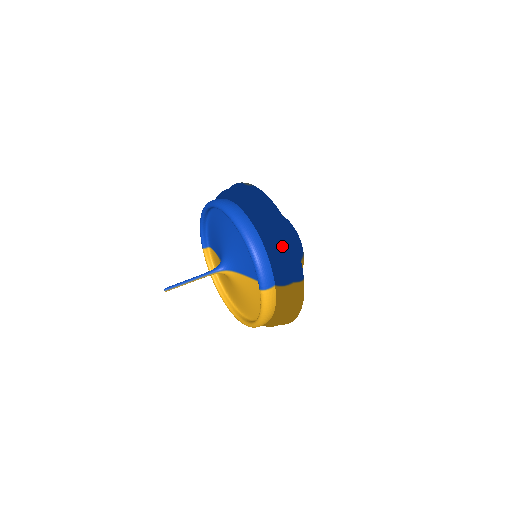
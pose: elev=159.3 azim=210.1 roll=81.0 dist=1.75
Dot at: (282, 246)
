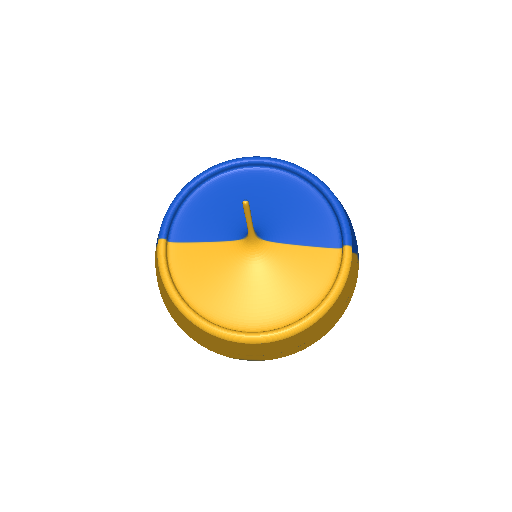
Dot at: occluded
